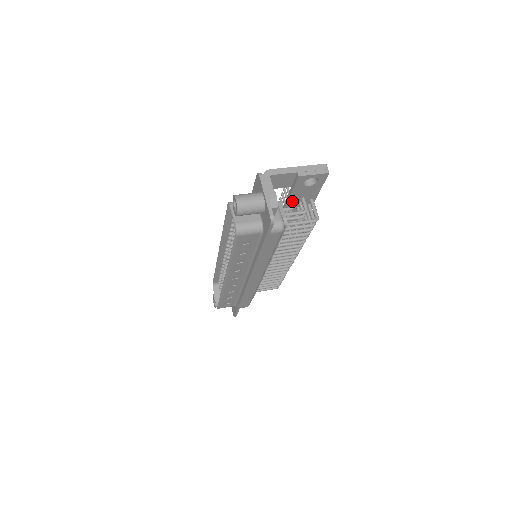
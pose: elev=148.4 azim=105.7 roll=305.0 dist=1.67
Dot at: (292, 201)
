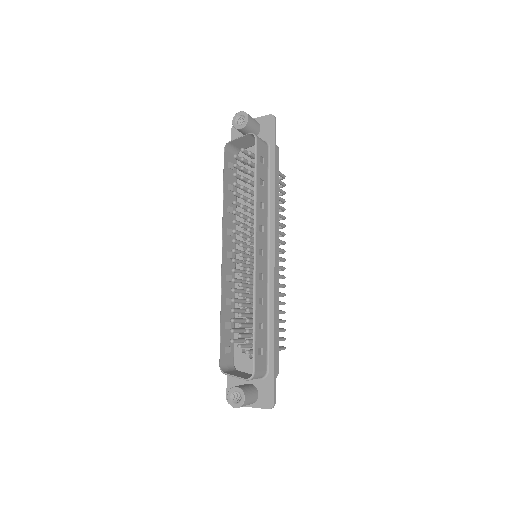
Dot at: occluded
